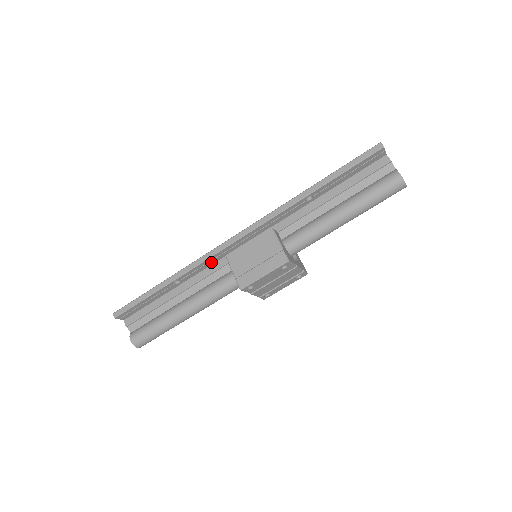
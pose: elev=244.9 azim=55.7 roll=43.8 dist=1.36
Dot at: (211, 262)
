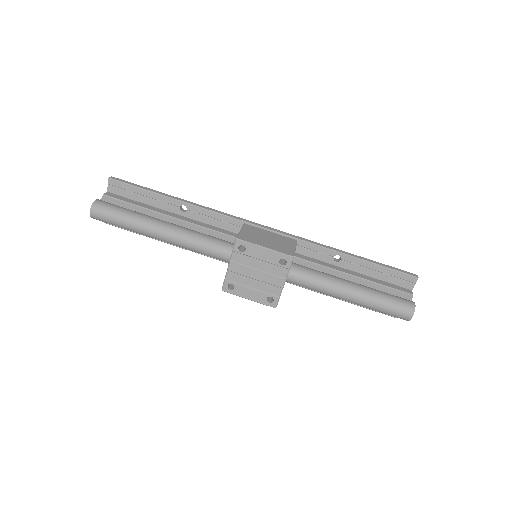
Dot at: (223, 224)
